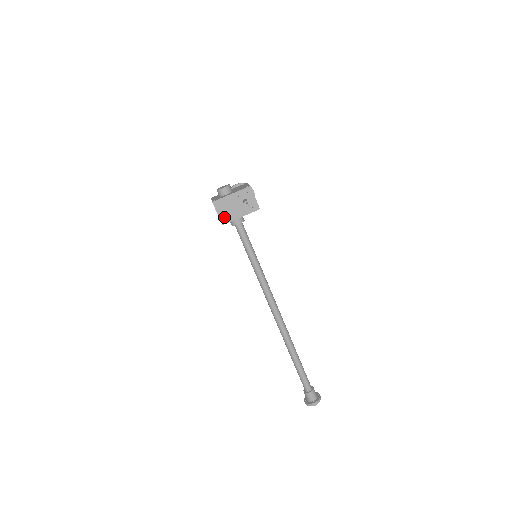
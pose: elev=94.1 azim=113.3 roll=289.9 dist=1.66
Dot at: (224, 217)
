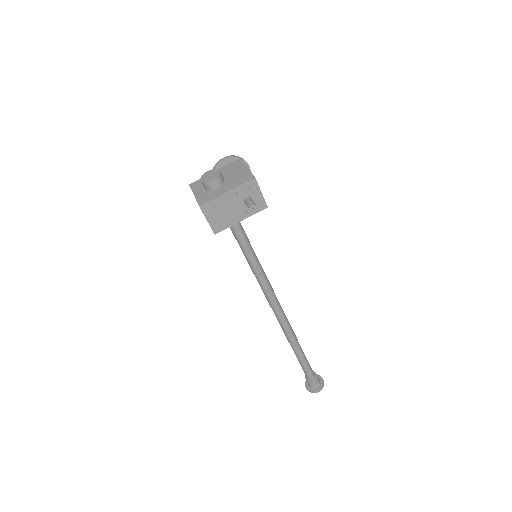
Dot at: (217, 224)
